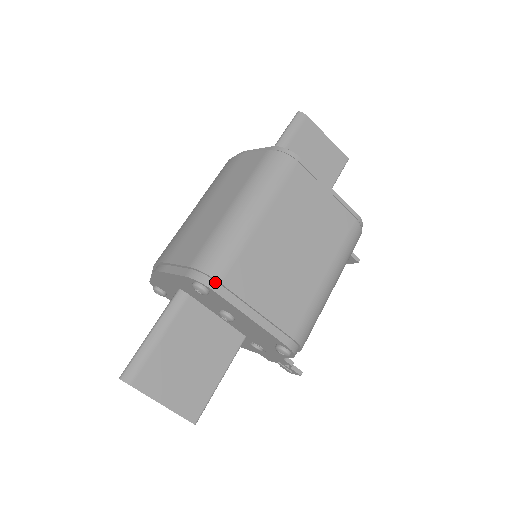
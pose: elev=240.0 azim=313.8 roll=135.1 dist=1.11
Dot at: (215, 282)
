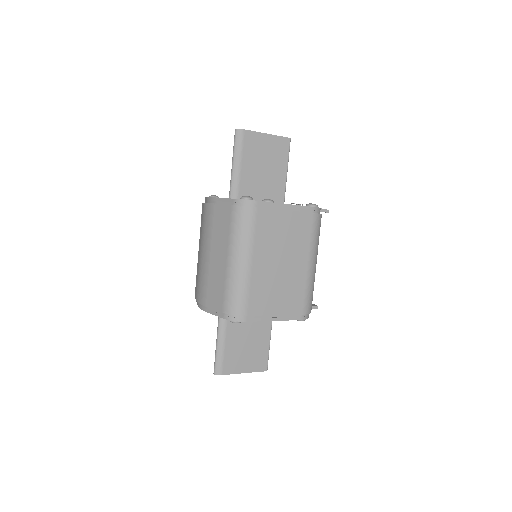
Dot at: (243, 316)
